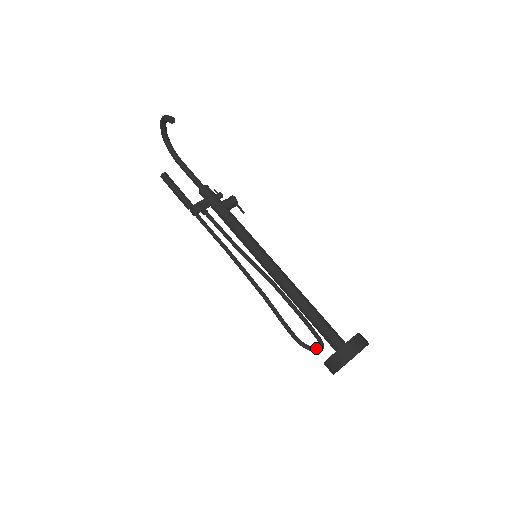
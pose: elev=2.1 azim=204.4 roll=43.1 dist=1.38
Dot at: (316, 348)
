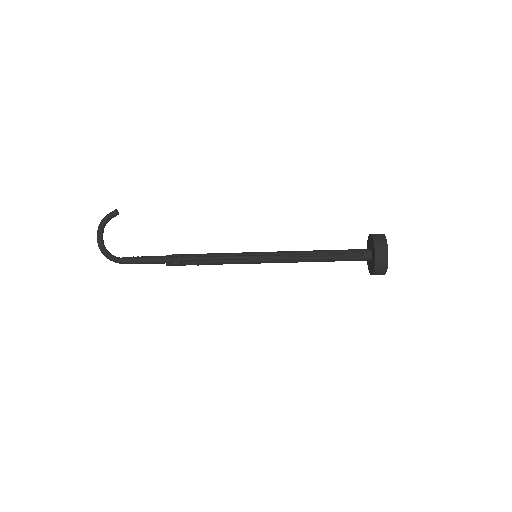
Dot at: (360, 252)
